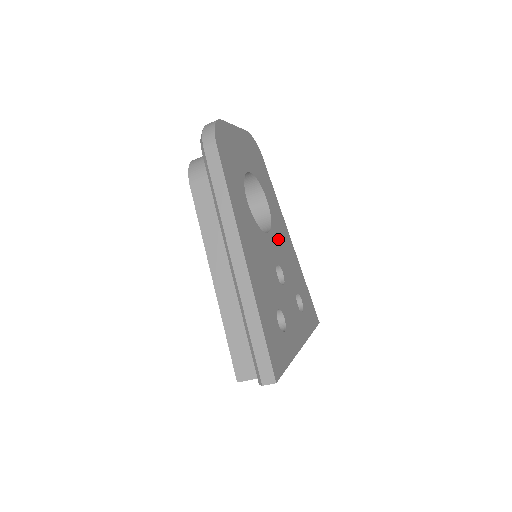
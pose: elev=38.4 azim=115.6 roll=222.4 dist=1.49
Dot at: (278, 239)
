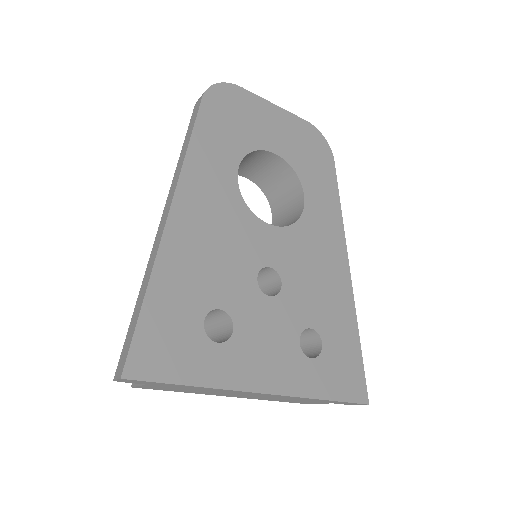
Dot at: (302, 246)
